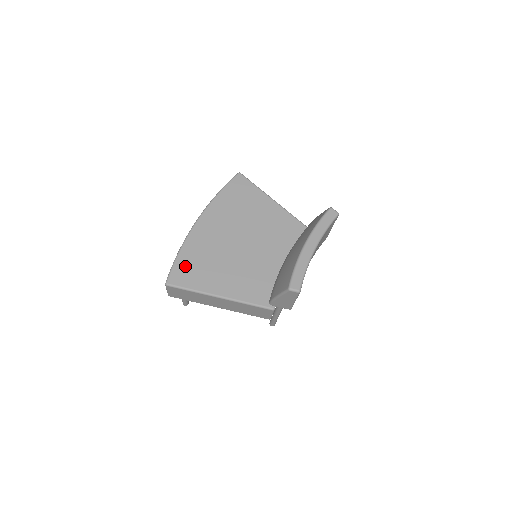
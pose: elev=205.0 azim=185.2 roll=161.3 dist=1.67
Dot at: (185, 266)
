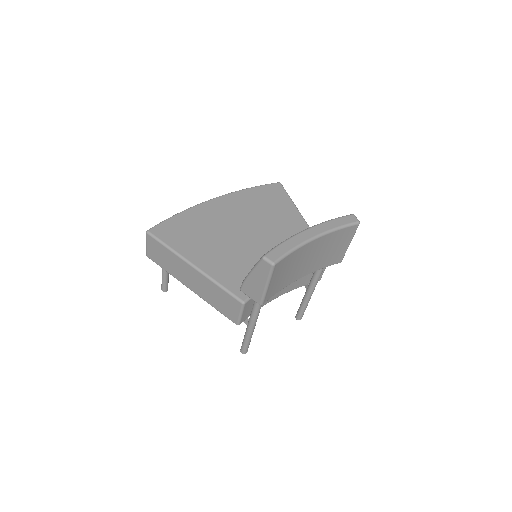
Dot at: (176, 226)
